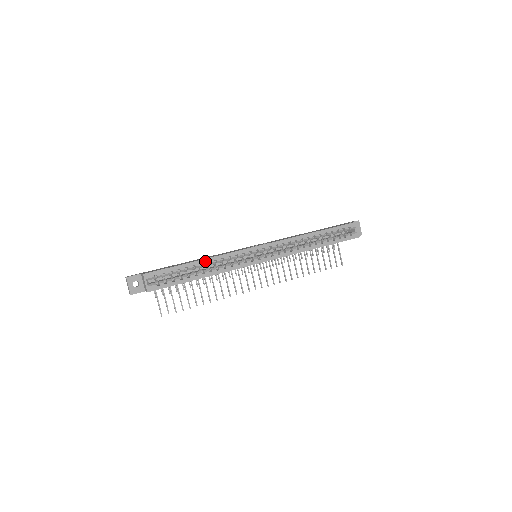
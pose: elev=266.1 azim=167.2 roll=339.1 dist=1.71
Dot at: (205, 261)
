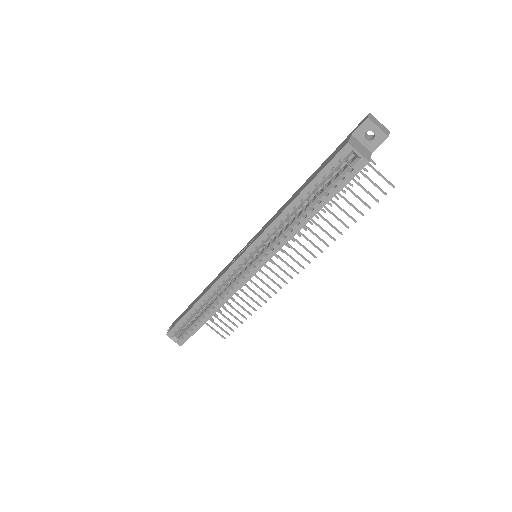
Dot at: (201, 301)
